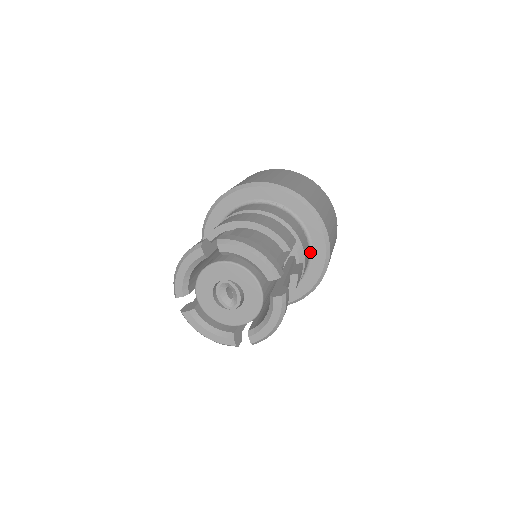
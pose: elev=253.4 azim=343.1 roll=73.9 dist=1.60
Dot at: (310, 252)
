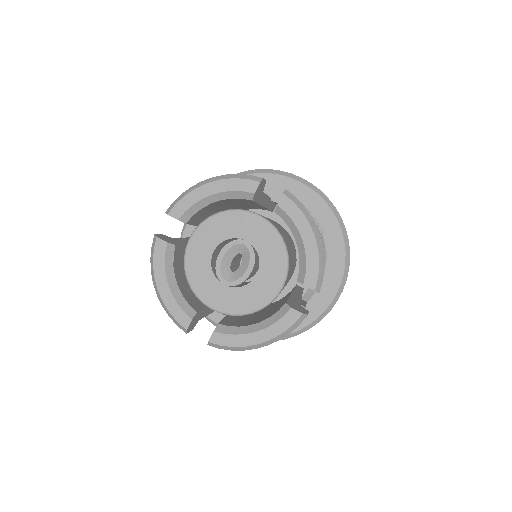
Dot at: occluded
